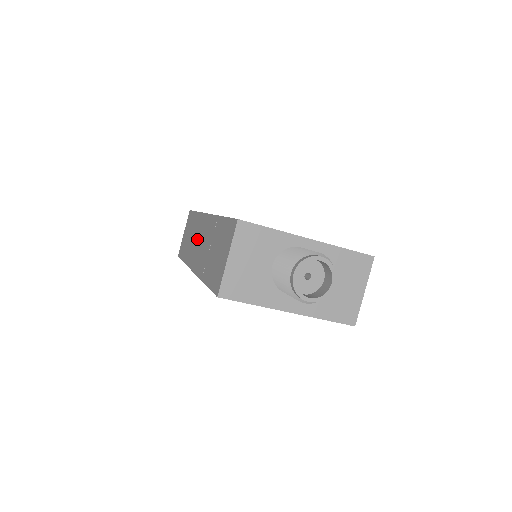
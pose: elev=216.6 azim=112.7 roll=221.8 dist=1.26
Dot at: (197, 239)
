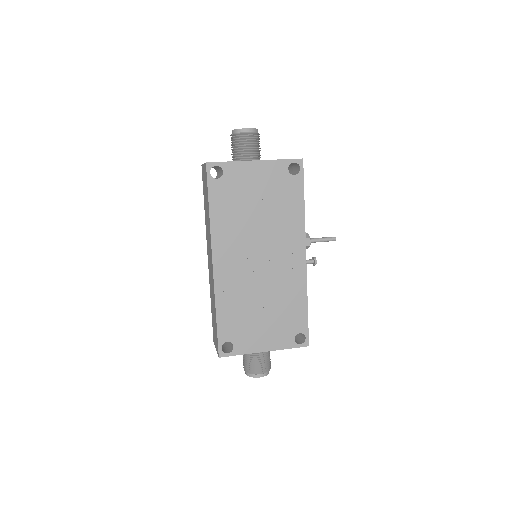
Dot at: (209, 247)
